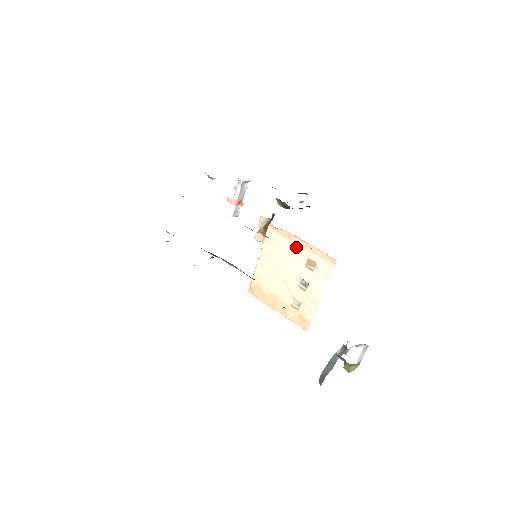
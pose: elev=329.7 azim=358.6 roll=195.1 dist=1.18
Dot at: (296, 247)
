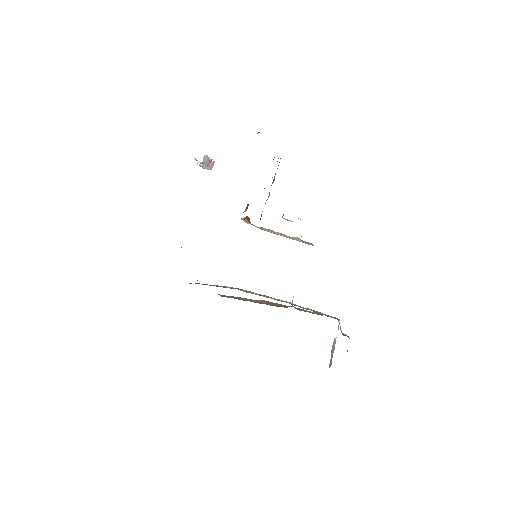
Dot at: occluded
